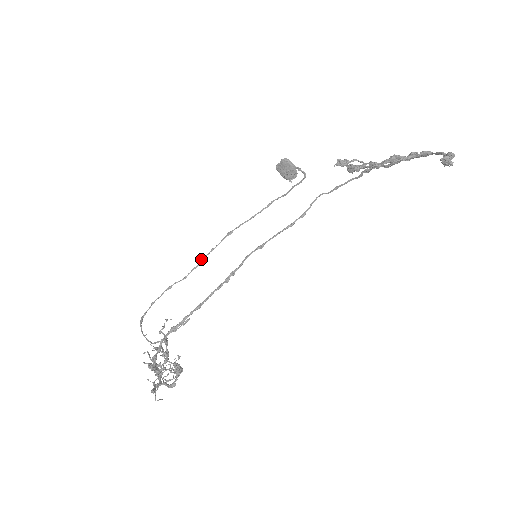
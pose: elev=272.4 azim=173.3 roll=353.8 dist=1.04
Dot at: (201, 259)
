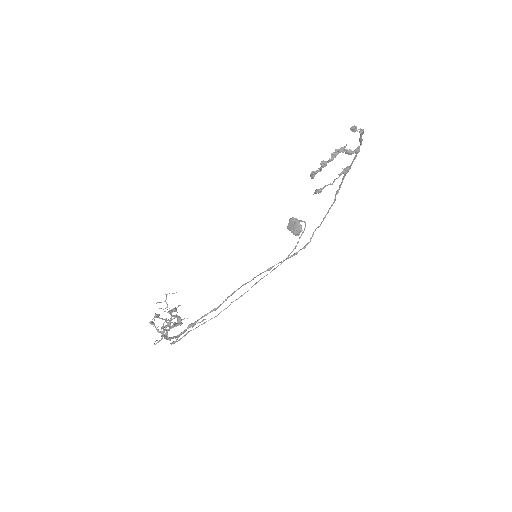
Dot at: (231, 302)
